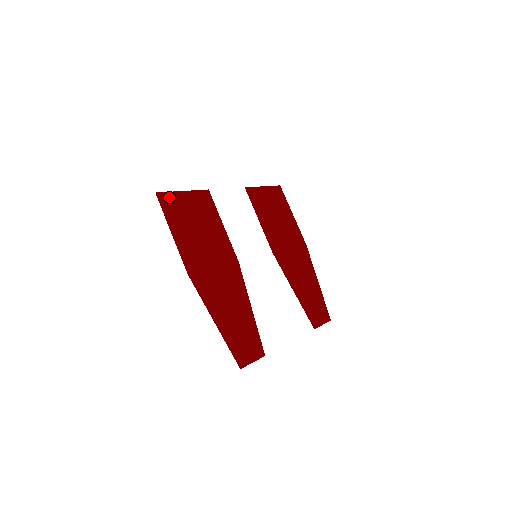
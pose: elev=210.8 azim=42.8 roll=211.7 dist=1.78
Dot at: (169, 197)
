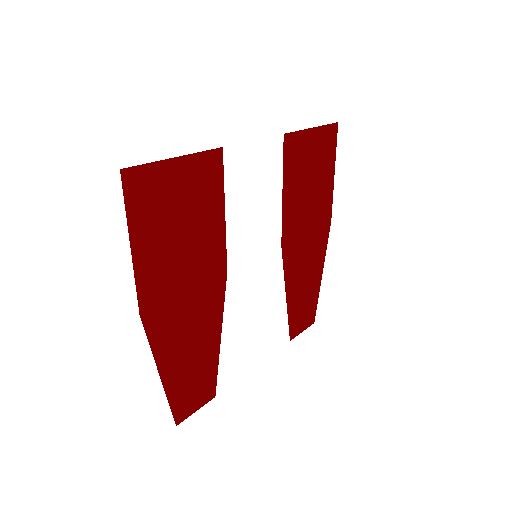
Dot at: (145, 174)
